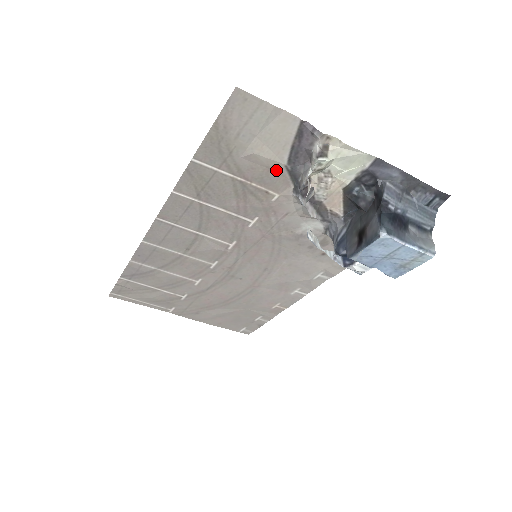
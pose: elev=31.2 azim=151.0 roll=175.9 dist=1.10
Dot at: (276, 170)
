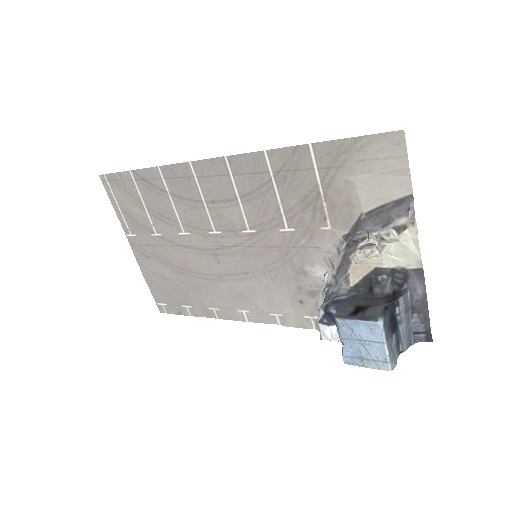
Dot at: (352, 210)
